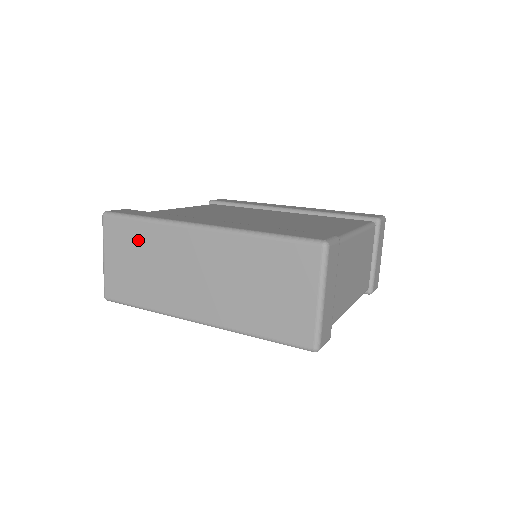
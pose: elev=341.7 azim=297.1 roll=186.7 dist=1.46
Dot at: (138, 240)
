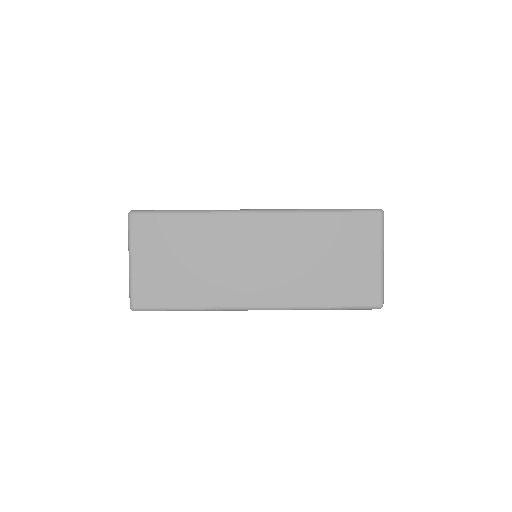
Dot at: (180, 235)
